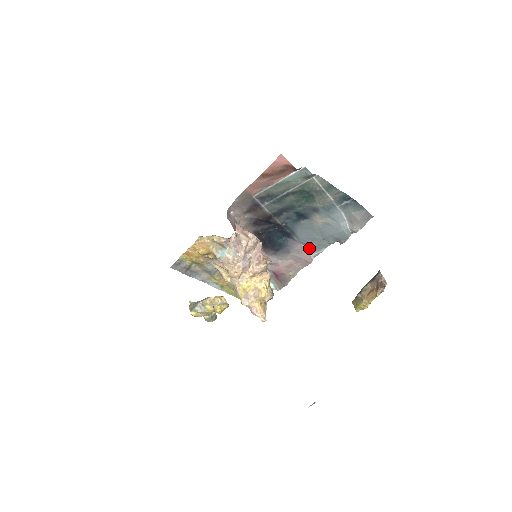
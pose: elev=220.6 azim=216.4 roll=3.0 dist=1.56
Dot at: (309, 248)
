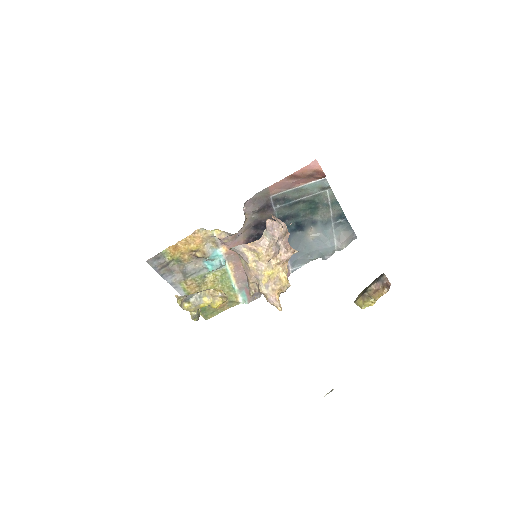
Dot at: (292, 261)
